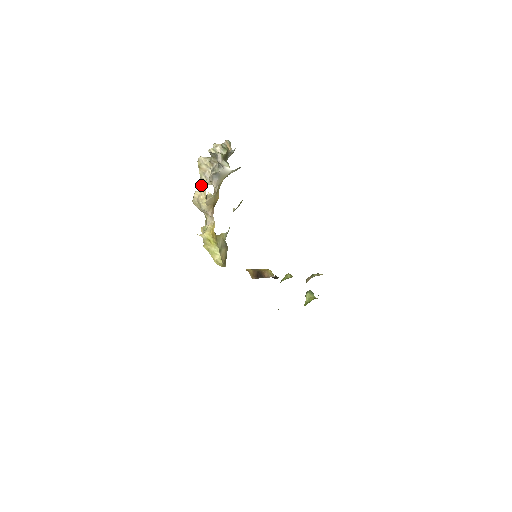
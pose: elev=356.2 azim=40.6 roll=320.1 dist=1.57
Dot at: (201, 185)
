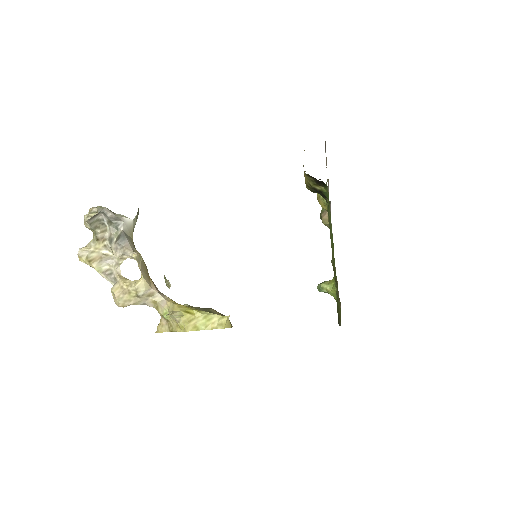
Dot at: (109, 281)
